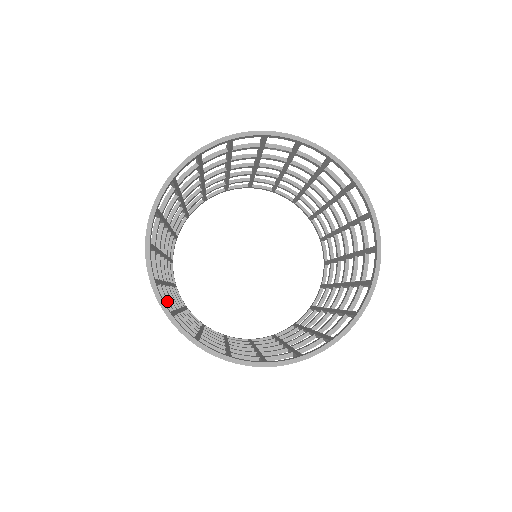
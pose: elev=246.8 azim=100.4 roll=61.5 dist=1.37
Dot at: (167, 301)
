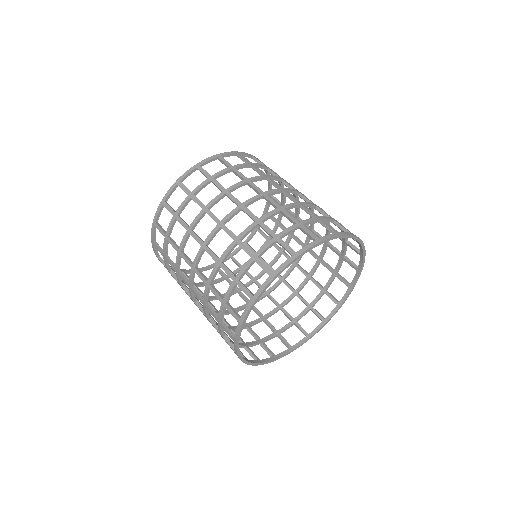
Dot at: occluded
